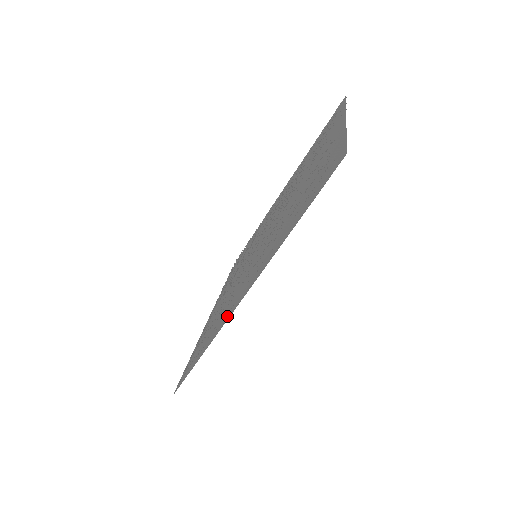
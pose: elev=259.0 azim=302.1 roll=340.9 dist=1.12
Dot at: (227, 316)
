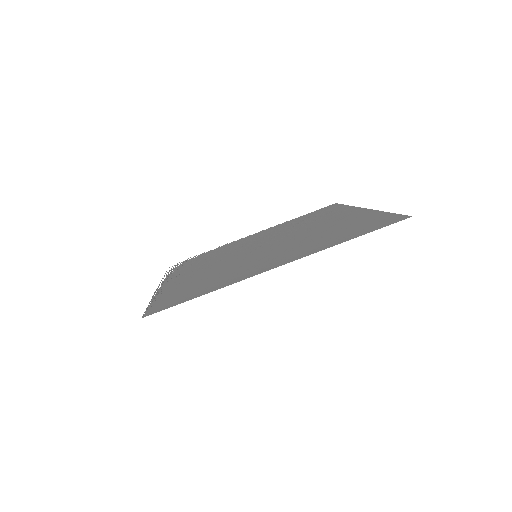
Dot at: (245, 276)
